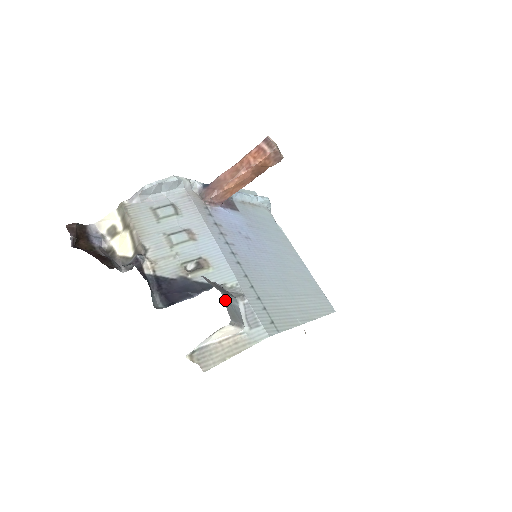
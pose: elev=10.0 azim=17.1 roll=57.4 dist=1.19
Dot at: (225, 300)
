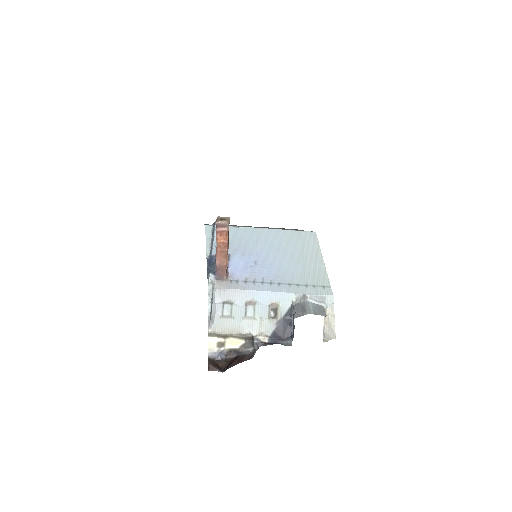
Dot at: (313, 313)
